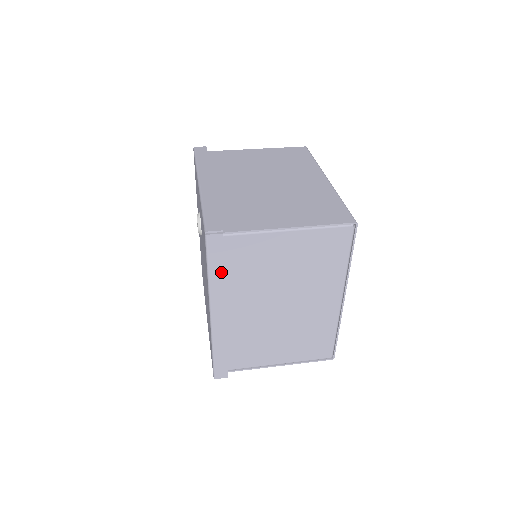
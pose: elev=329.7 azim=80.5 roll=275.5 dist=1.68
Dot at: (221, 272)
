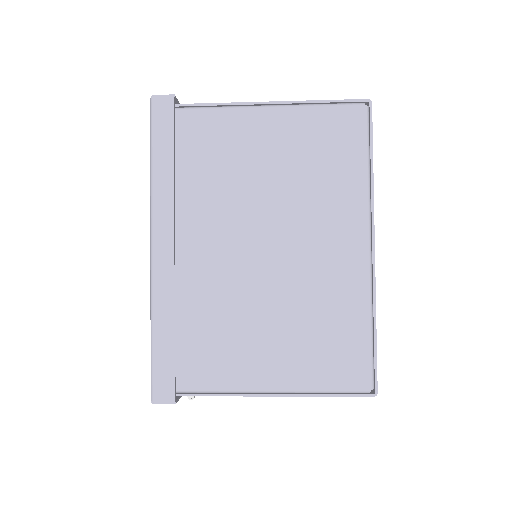
Dot at: (169, 162)
